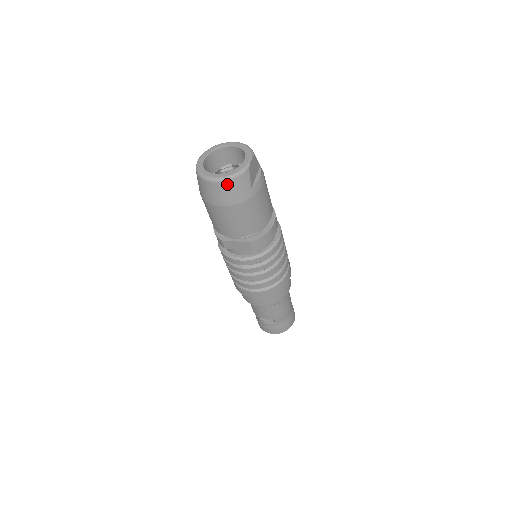
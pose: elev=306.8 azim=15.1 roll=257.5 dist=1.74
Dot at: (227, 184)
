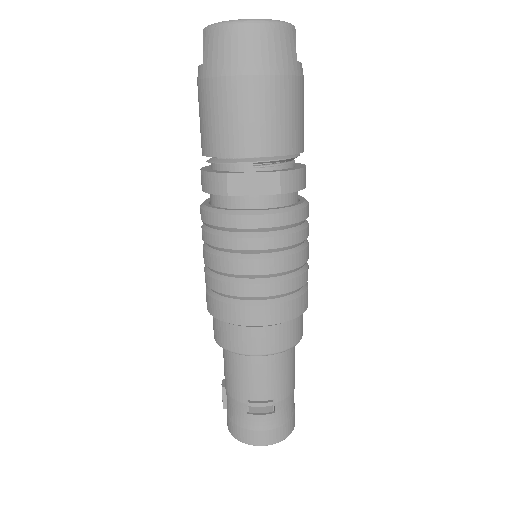
Dot at: (267, 30)
